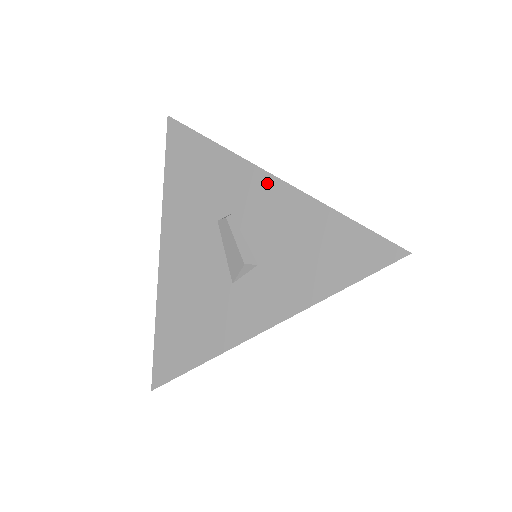
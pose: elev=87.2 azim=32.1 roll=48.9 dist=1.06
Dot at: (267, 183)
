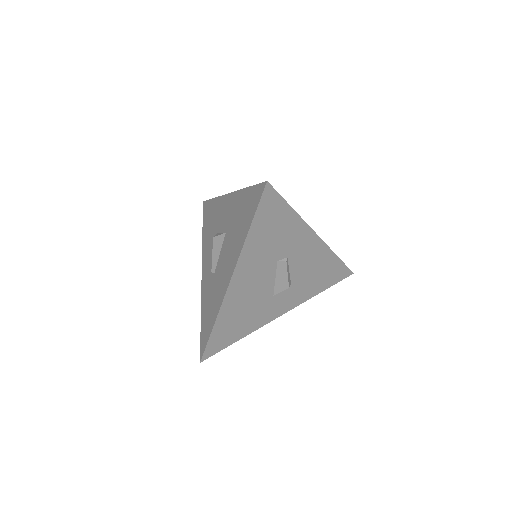
Dot at: (314, 240)
